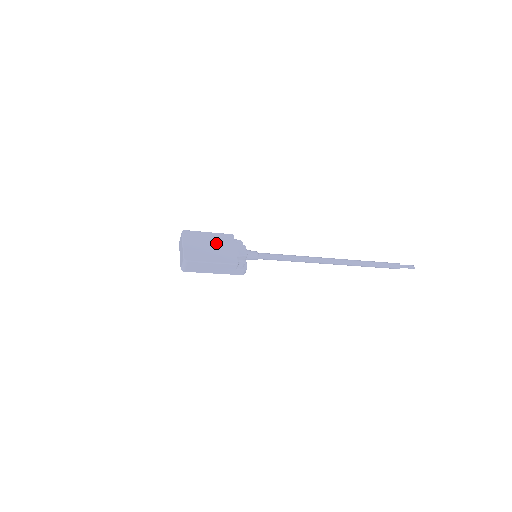
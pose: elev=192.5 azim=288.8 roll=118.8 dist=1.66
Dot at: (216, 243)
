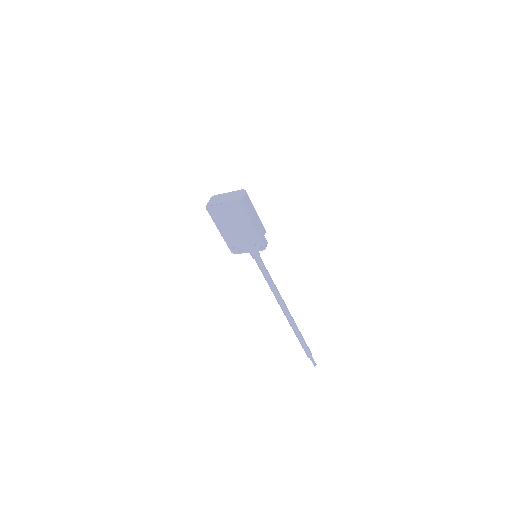
Dot at: occluded
